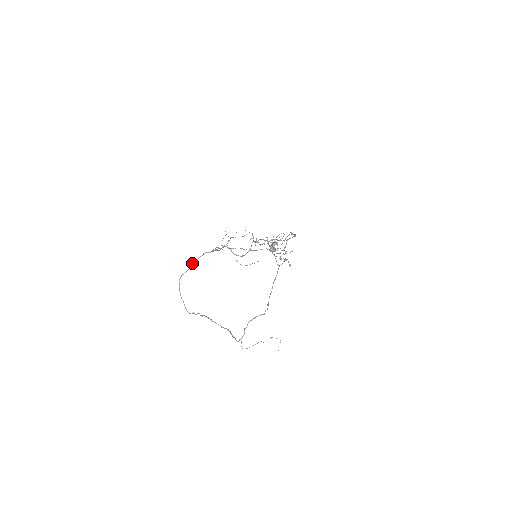
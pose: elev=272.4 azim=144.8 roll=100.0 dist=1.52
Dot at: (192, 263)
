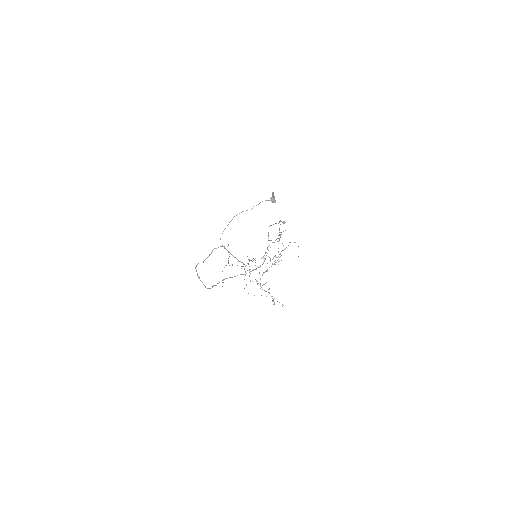
Dot at: occluded
